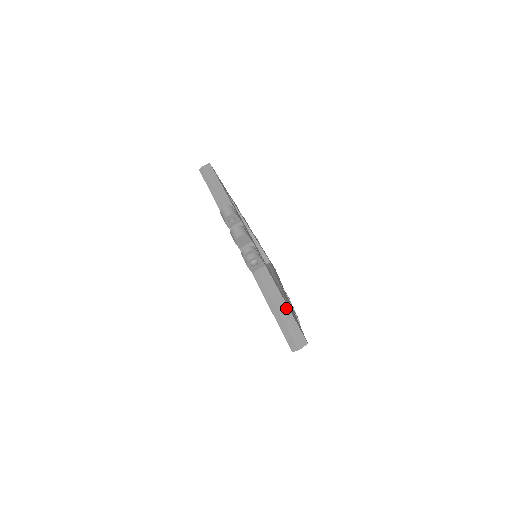
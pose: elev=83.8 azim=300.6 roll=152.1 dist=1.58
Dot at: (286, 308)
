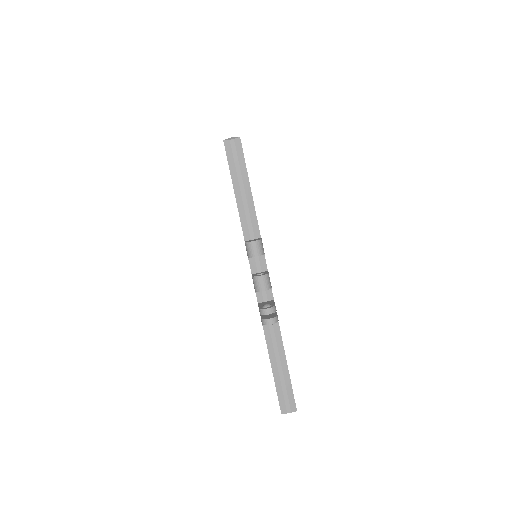
Dot at: (287, 373)
